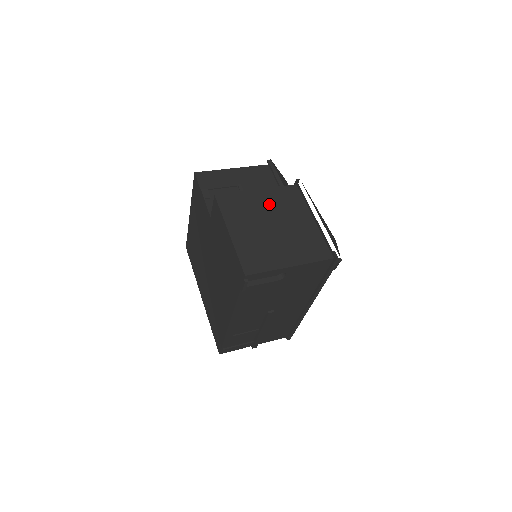
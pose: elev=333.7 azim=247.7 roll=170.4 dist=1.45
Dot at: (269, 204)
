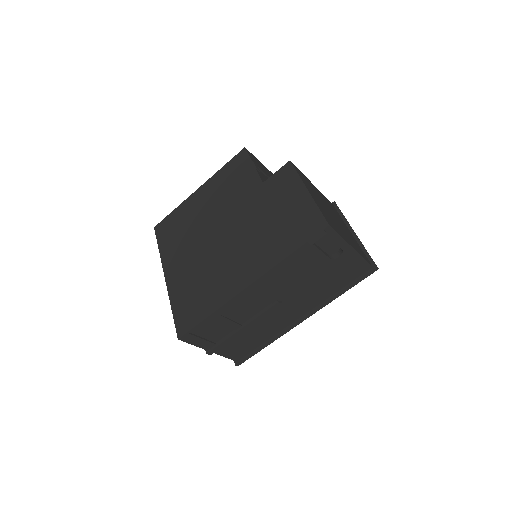
Dot at: (324, 199)
